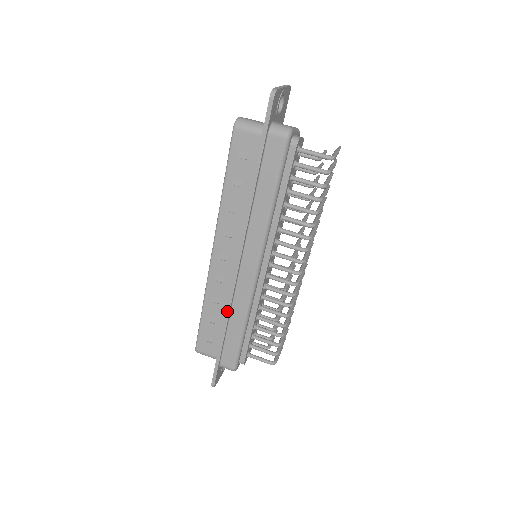
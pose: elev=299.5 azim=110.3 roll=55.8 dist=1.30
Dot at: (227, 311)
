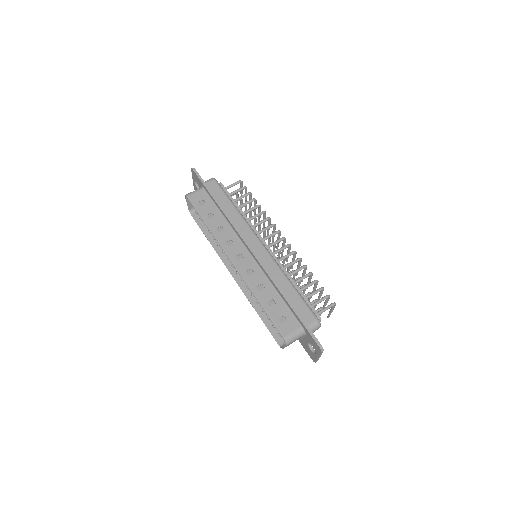
Dot at: (272, 280)
